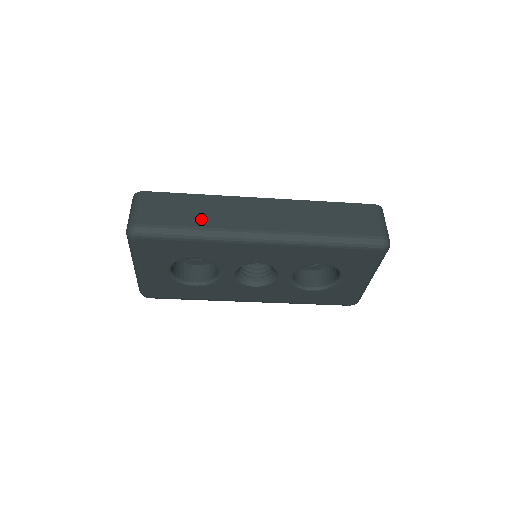
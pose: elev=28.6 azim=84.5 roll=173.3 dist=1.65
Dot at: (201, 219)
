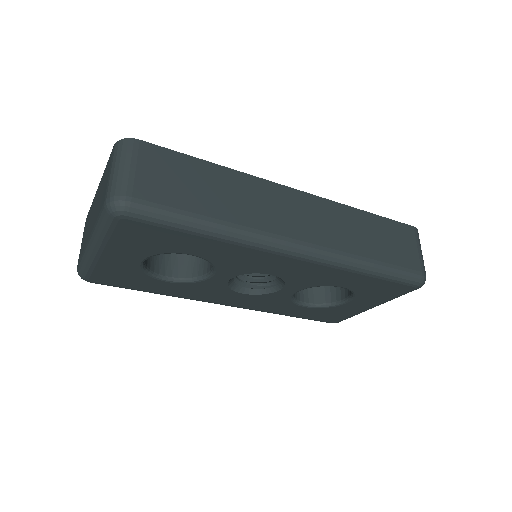
Dot at: (223, 207)
